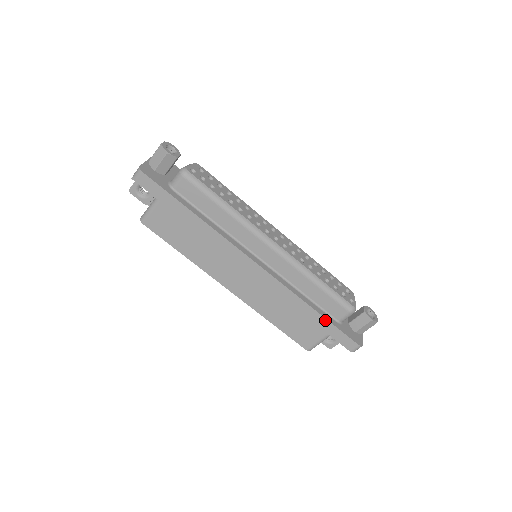
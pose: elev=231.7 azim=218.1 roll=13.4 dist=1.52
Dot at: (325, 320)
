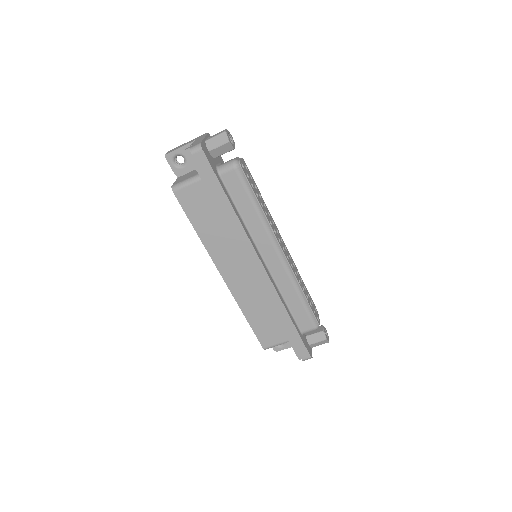
Dot at: (294, 329)
